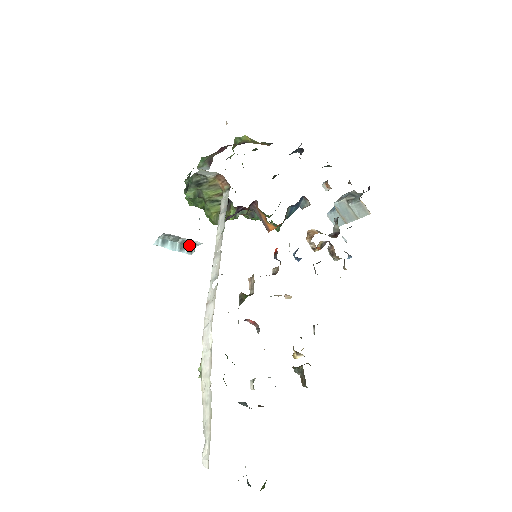
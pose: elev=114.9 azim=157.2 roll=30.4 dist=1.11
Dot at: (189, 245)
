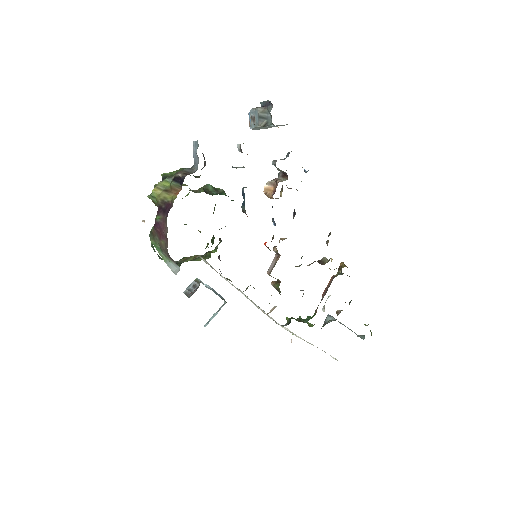
Dot at: (221, 306)
